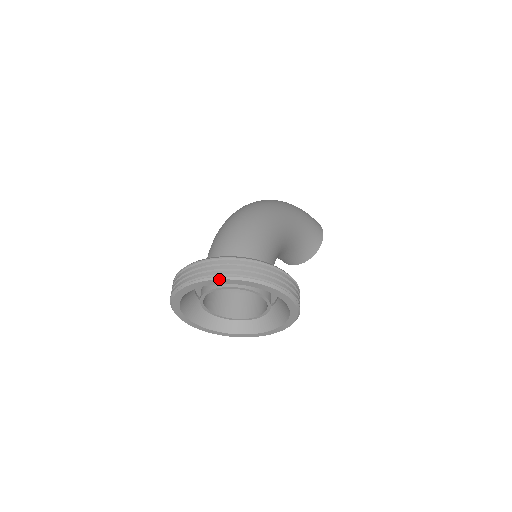
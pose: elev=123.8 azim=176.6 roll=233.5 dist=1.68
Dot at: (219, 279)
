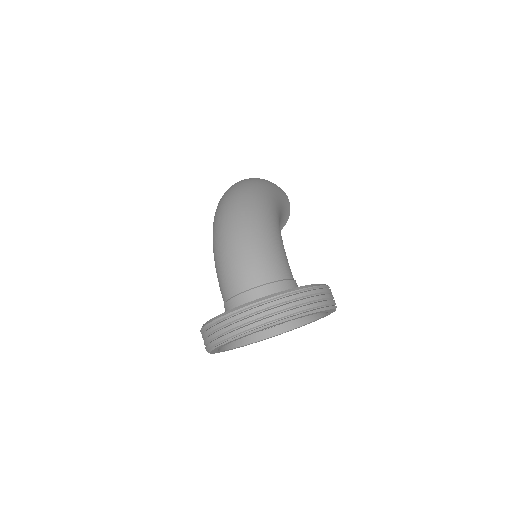
Dot at: (280, 323)
